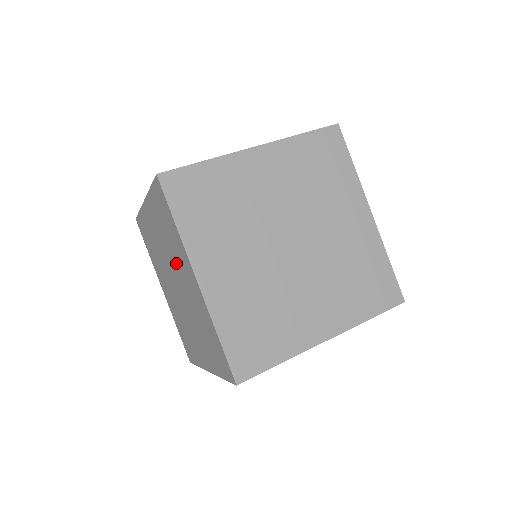
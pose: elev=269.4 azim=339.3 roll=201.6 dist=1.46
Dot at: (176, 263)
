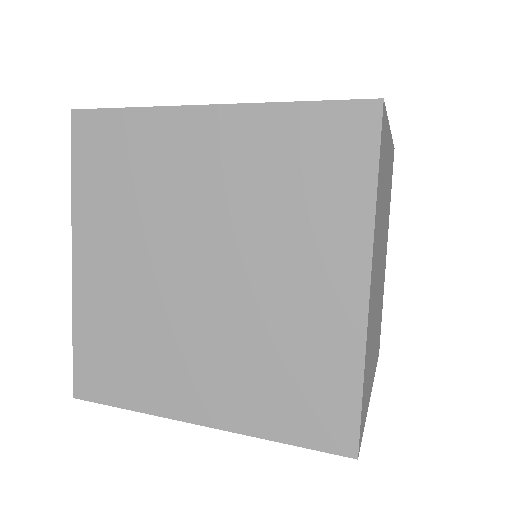
Dot at: (274, 240)
